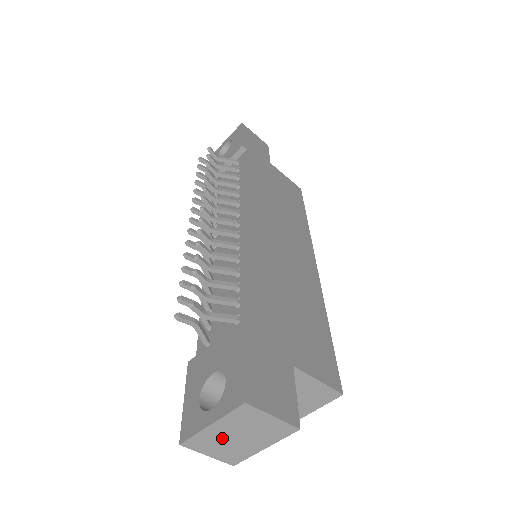
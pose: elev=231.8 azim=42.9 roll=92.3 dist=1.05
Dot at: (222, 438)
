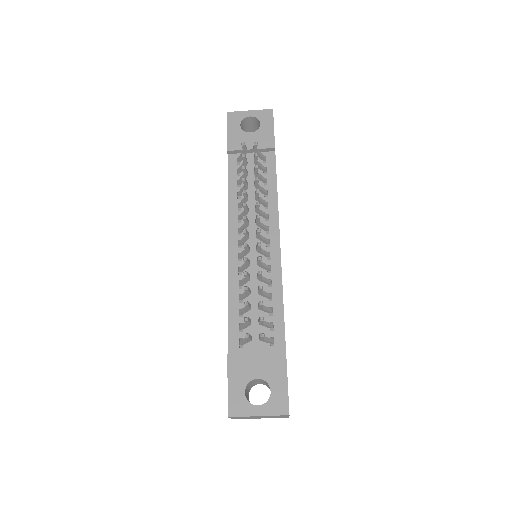
Dot at: (252, 417)
